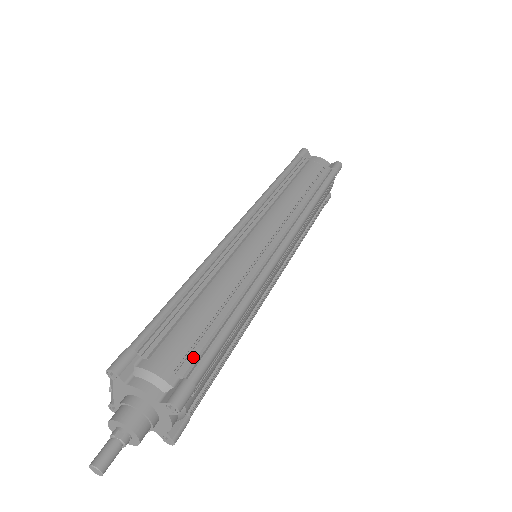
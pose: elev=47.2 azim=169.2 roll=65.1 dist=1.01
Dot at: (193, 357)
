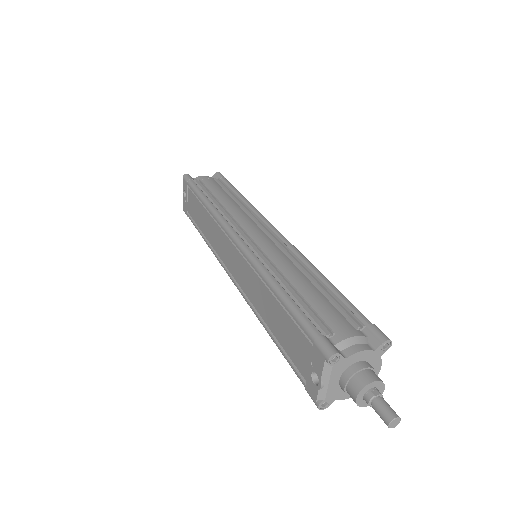
Dot at: (351, 313)
